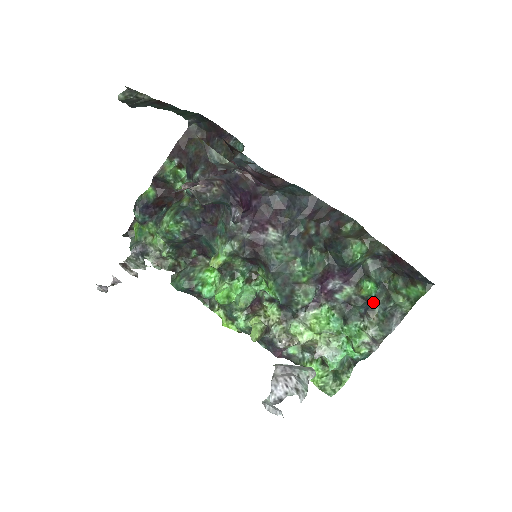
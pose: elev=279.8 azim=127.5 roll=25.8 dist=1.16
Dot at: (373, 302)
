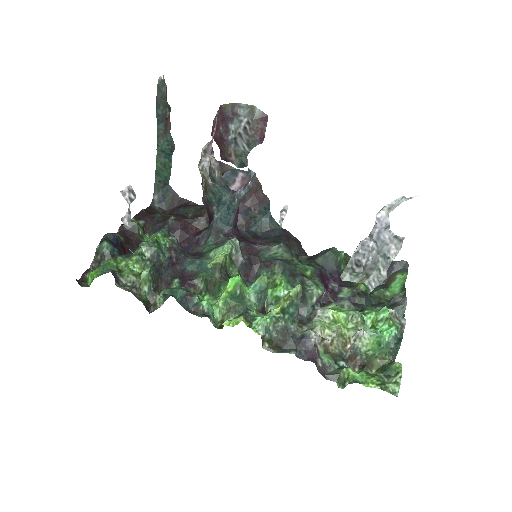
Dot at: occluded
